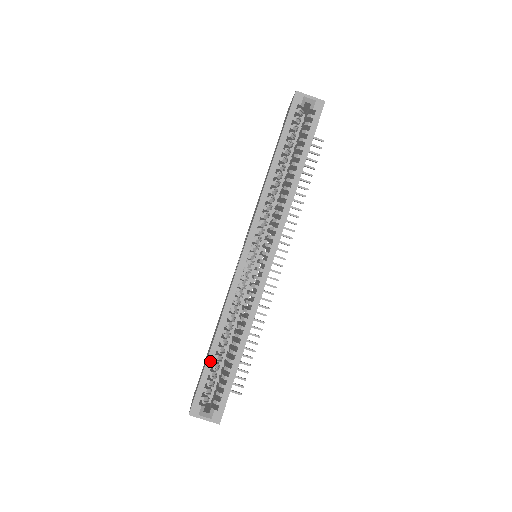
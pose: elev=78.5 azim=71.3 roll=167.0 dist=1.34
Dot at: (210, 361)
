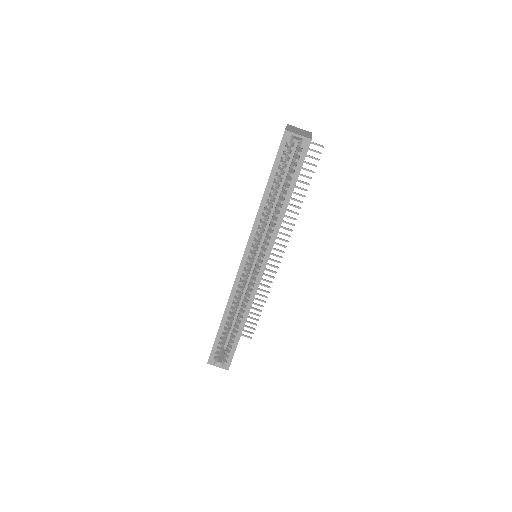
Dot at: (220, 333)
